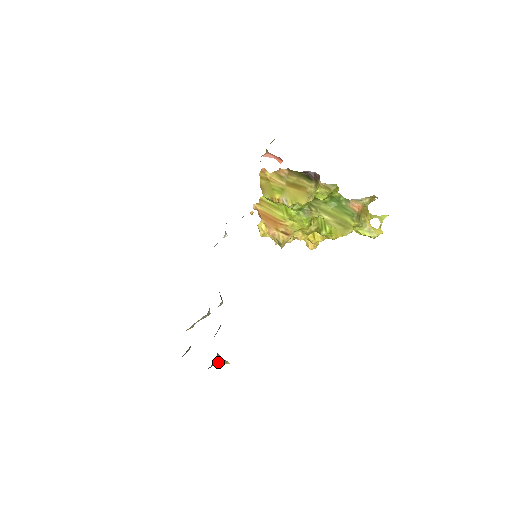
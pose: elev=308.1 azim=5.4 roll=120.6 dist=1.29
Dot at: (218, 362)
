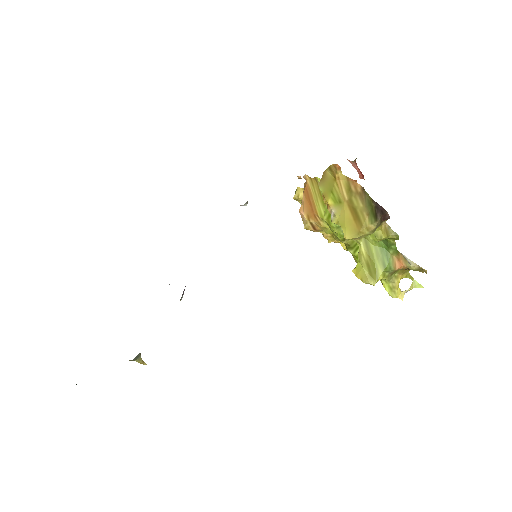
Dot at: (134, 360)
